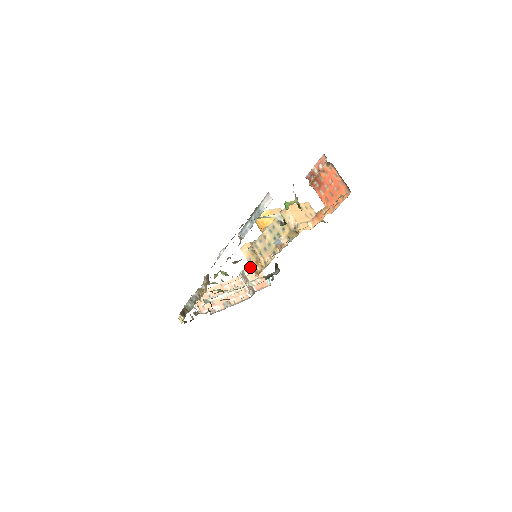
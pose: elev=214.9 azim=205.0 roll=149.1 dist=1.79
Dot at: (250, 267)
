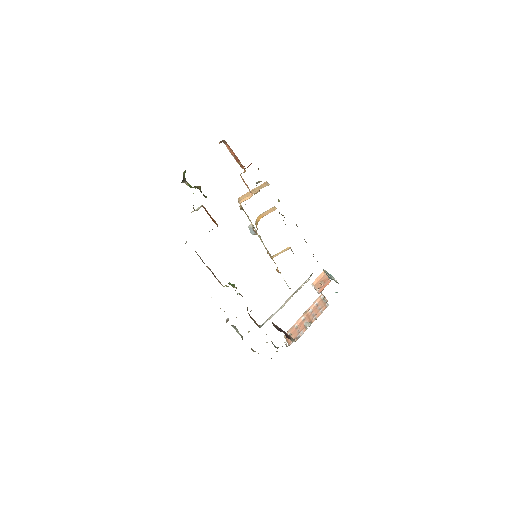
Dot at: (317, 278)
